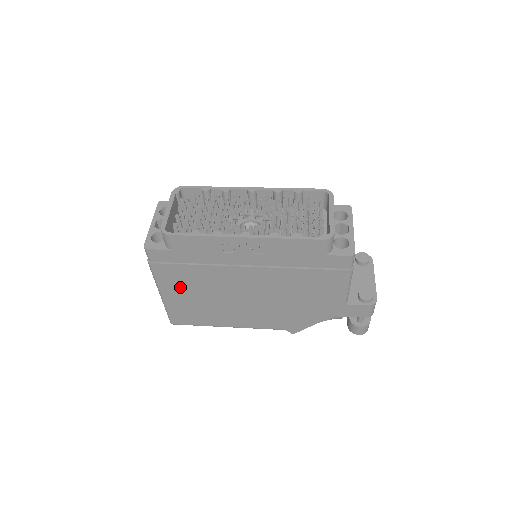
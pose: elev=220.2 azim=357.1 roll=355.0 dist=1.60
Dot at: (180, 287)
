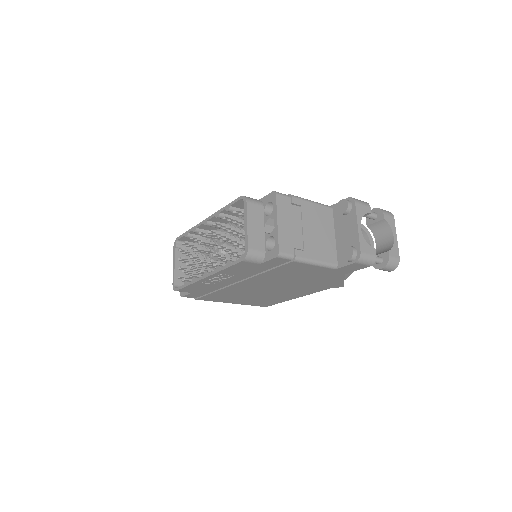
Dot at: (230, 299)
